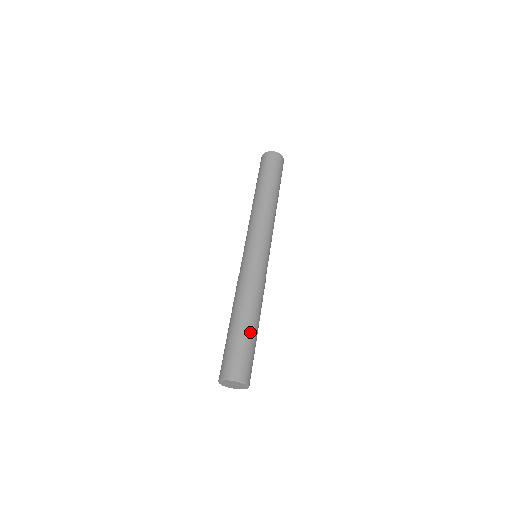
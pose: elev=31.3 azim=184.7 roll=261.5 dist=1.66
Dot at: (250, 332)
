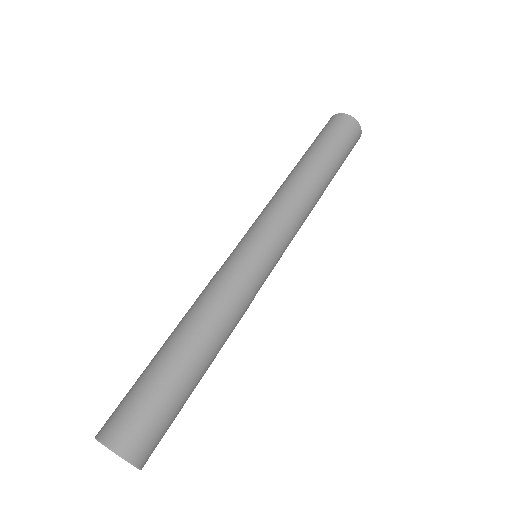
Dot at: (180, 372)
